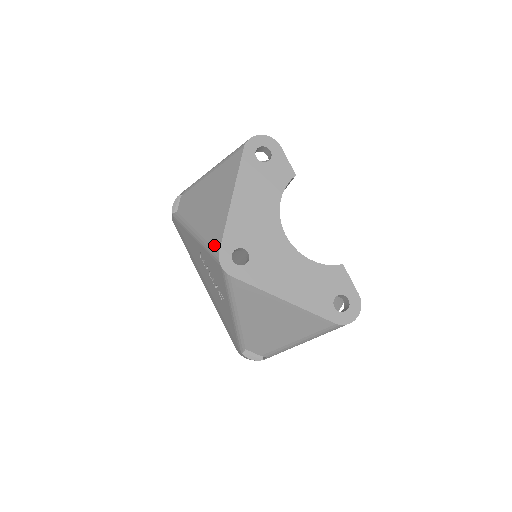
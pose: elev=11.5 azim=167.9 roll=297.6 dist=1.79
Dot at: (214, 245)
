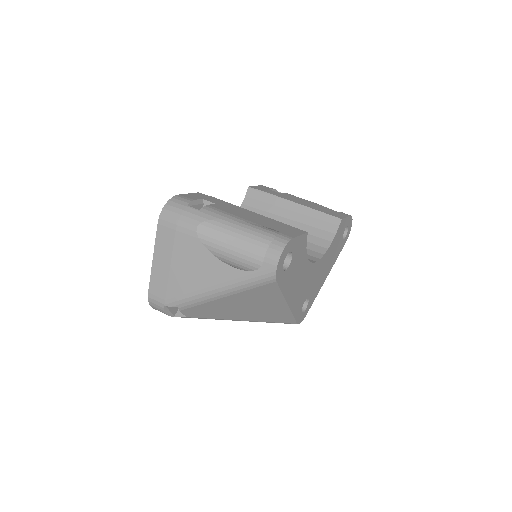
Dot at: (286, 323)
